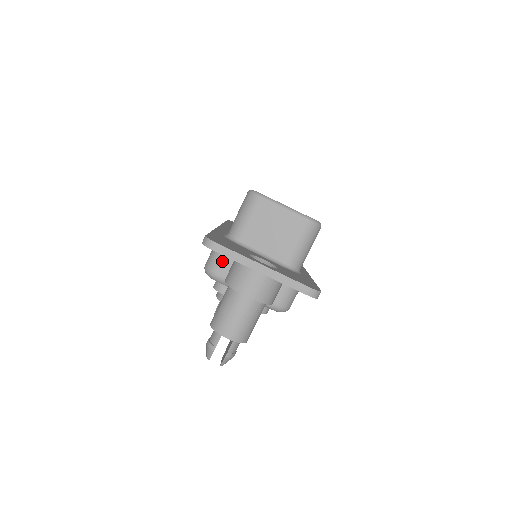
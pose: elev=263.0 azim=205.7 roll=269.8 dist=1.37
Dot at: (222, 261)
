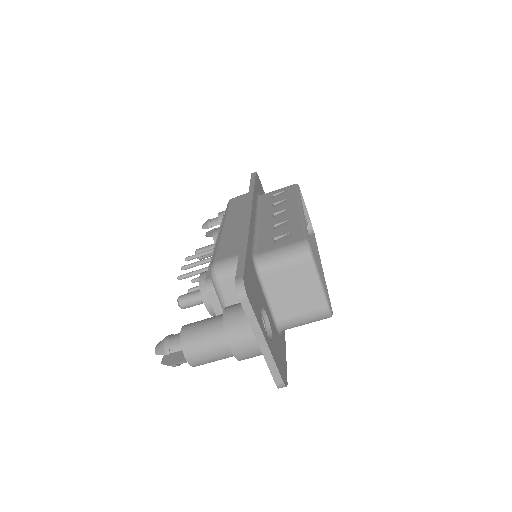
Dot at: (233, 278)
